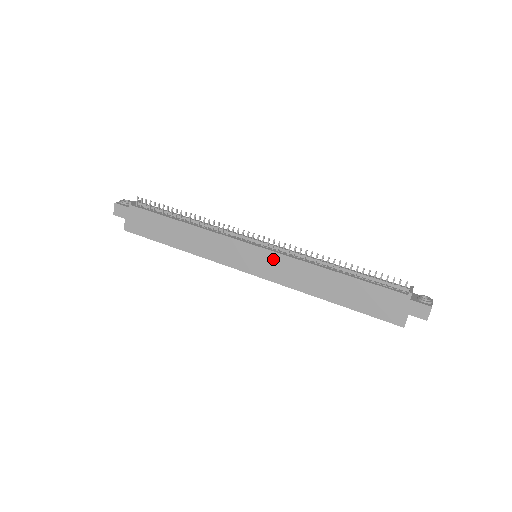
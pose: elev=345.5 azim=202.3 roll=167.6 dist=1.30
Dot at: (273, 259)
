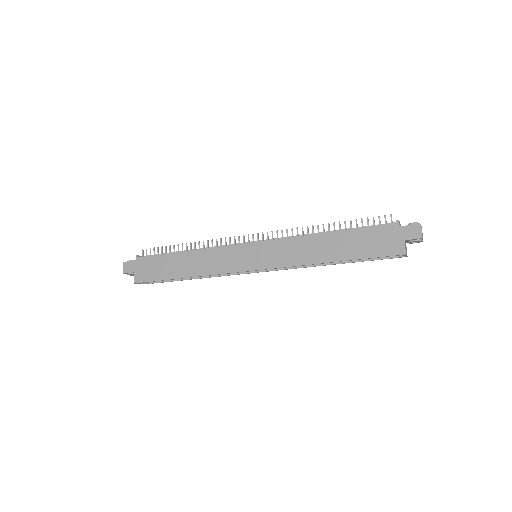
Dot at: (271, 247)
